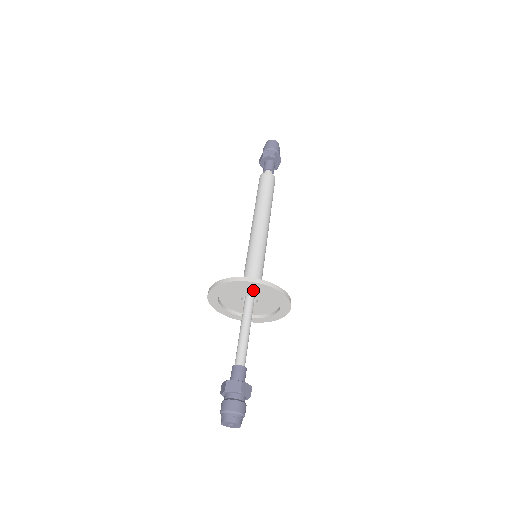
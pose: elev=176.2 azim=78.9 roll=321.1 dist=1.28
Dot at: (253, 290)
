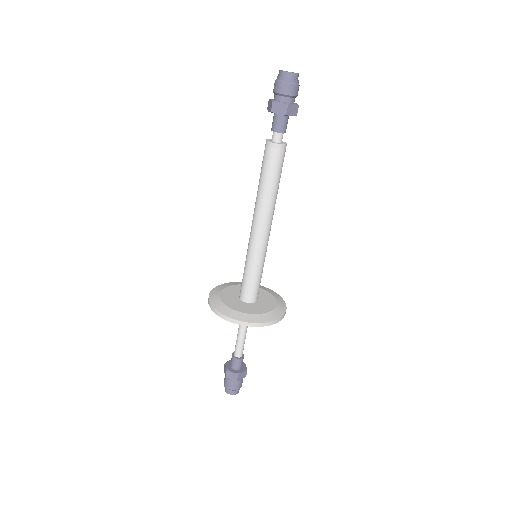
Dot at: (248, 311)
